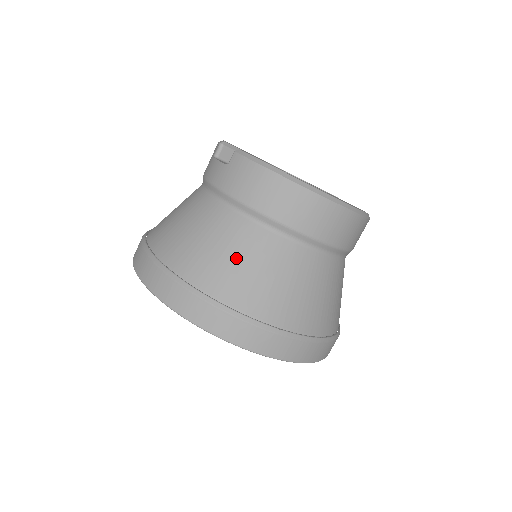
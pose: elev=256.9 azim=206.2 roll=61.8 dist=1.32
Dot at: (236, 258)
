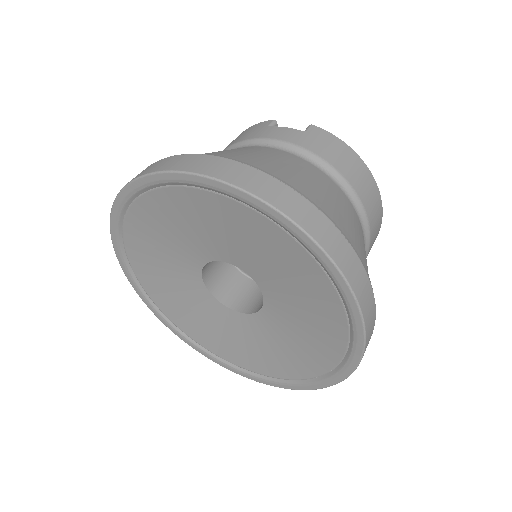
Dot at: (338, 204)
